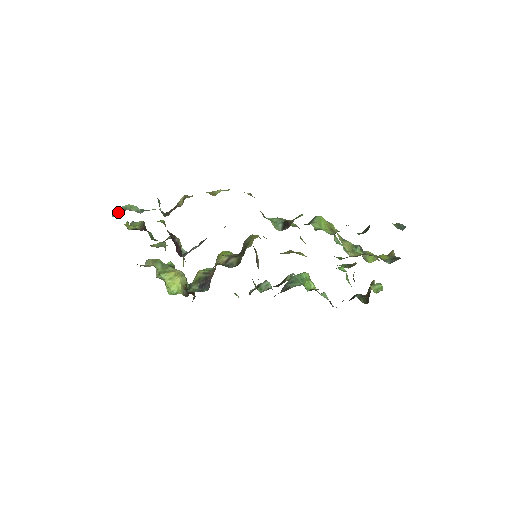
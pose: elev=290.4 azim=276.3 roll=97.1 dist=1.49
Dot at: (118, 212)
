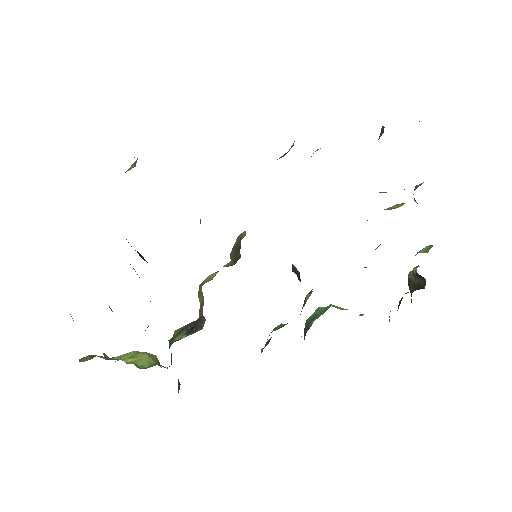
Dot at: occluded
